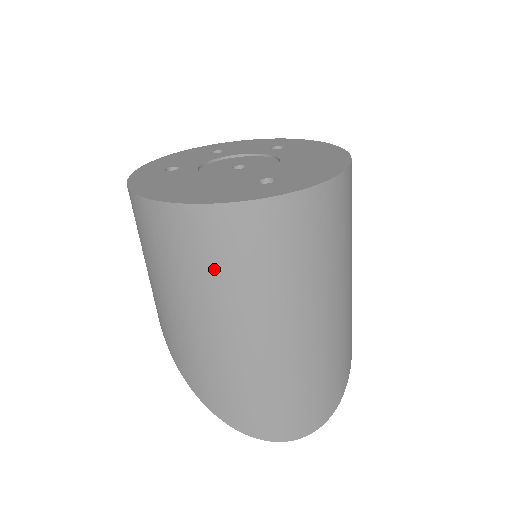
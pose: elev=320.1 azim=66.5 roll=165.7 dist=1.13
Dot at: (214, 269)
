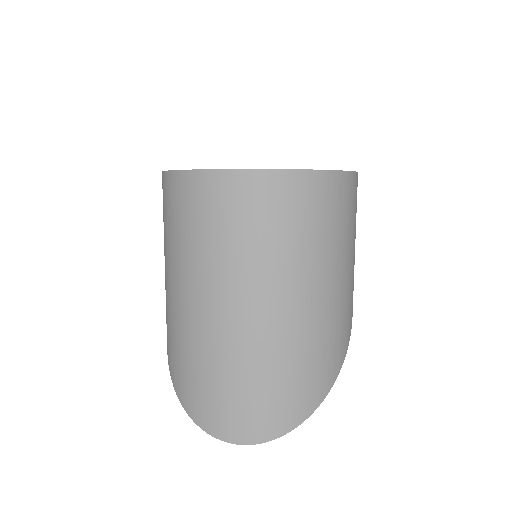
Dot at: (180, 229)
